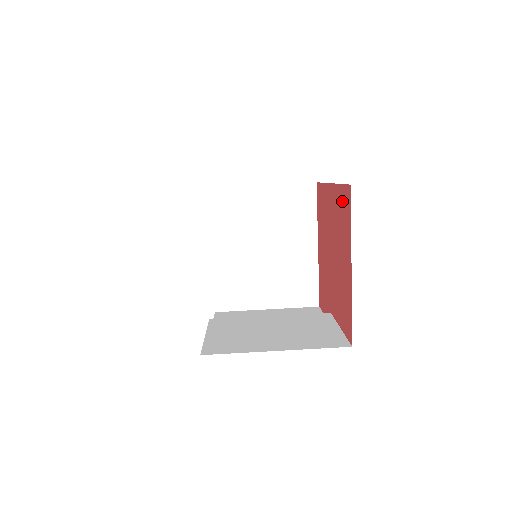
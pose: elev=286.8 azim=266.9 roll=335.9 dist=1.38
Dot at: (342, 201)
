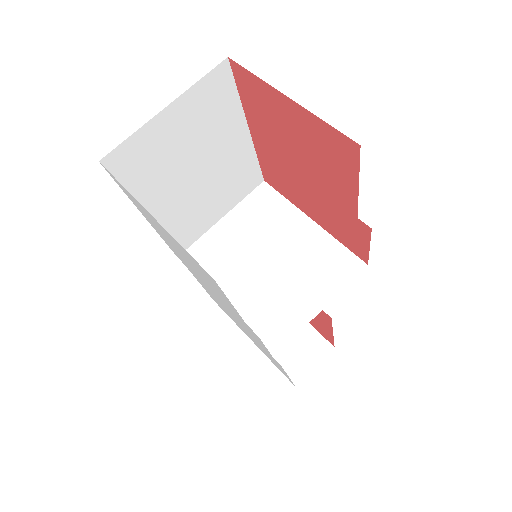
Dot at: (248, 95)
